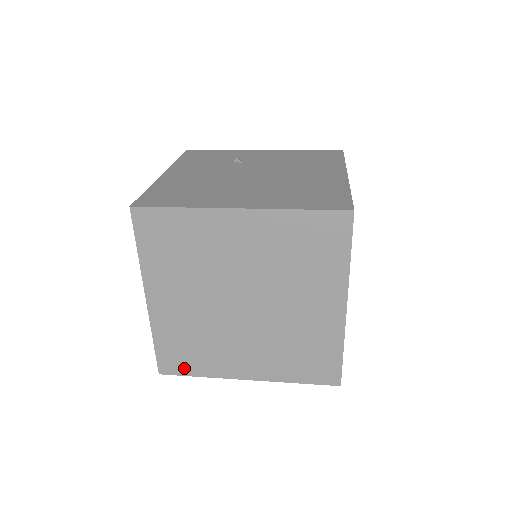
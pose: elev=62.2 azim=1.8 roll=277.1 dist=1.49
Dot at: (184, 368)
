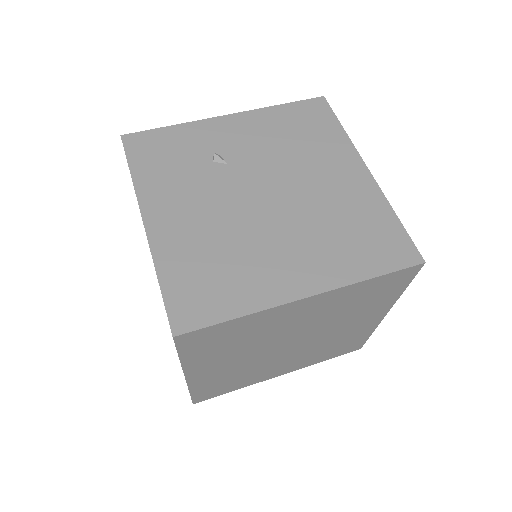
Dot at: (220, 393)
